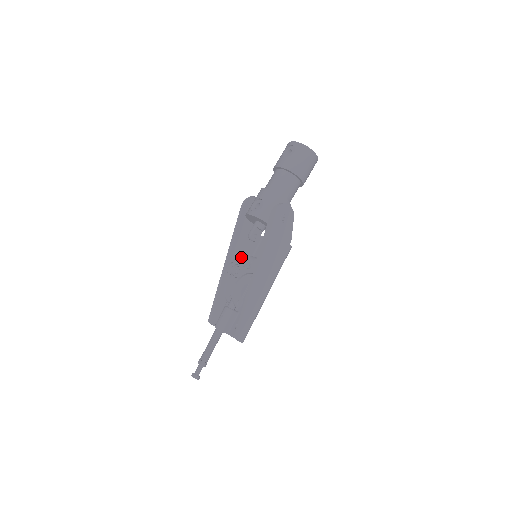
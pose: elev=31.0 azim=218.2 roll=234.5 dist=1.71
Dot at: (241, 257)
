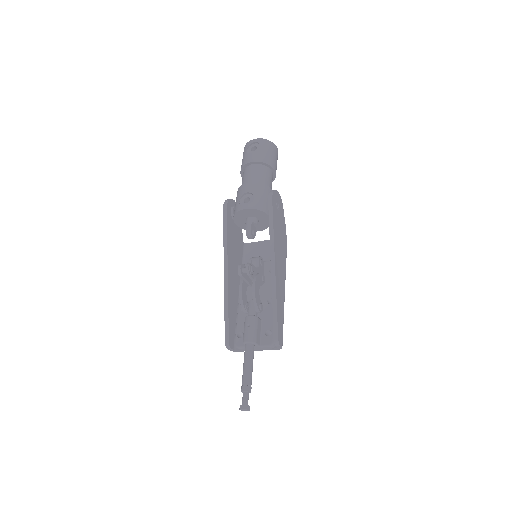
Dot at: (235, 265)
